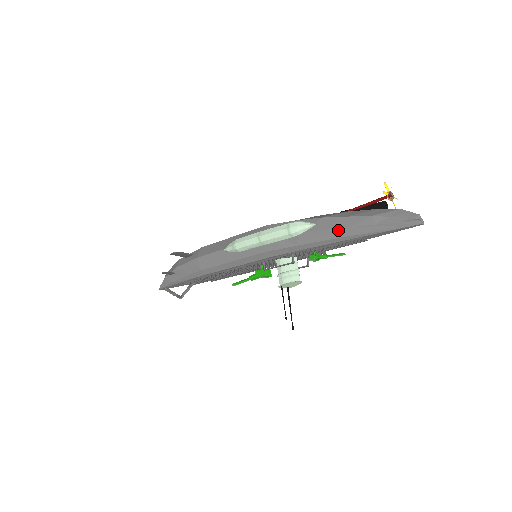
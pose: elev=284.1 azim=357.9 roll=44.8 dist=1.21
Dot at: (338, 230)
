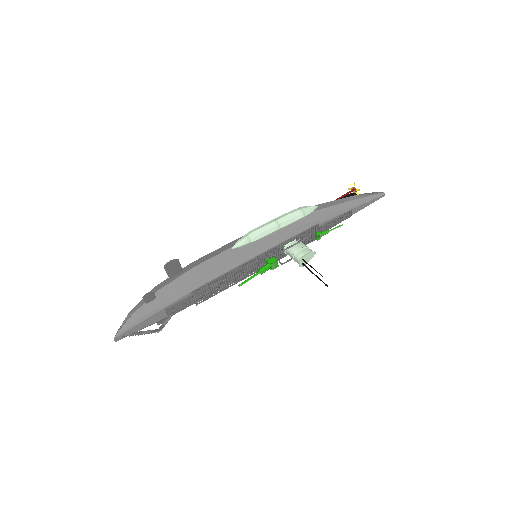
Dot at: (337, 206)
